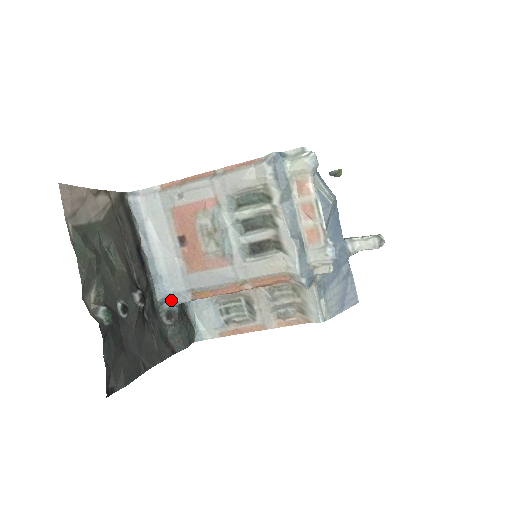
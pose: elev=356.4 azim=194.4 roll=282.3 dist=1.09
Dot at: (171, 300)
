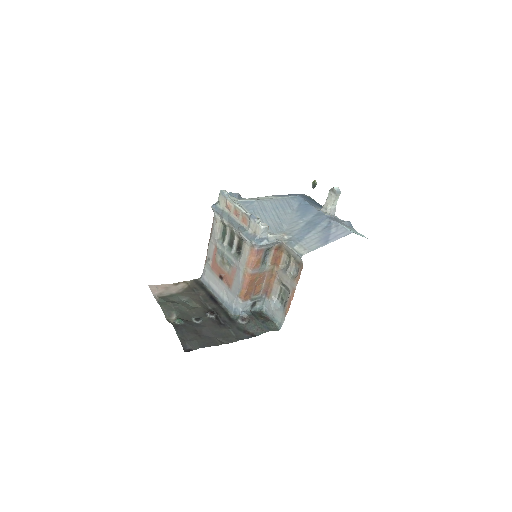
Dot at: (237, 310)
